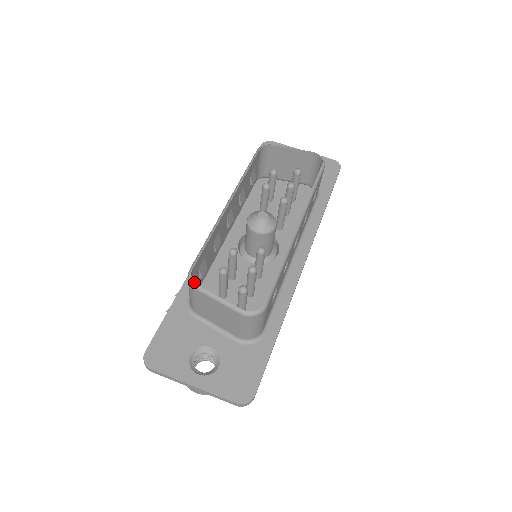
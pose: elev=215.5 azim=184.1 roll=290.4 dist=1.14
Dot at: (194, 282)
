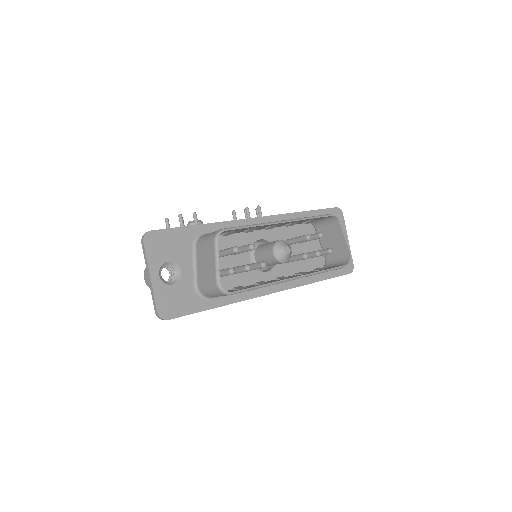
Dot at: occluded
